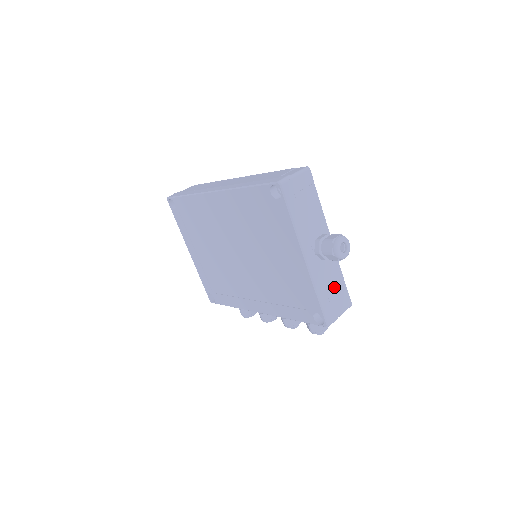
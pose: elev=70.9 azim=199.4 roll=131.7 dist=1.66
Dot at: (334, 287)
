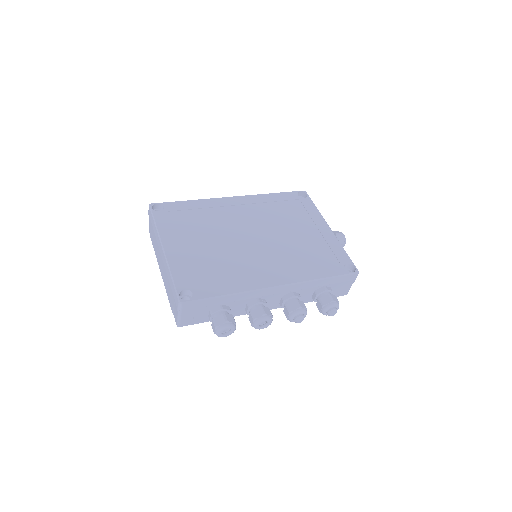
Dot at: occluded
